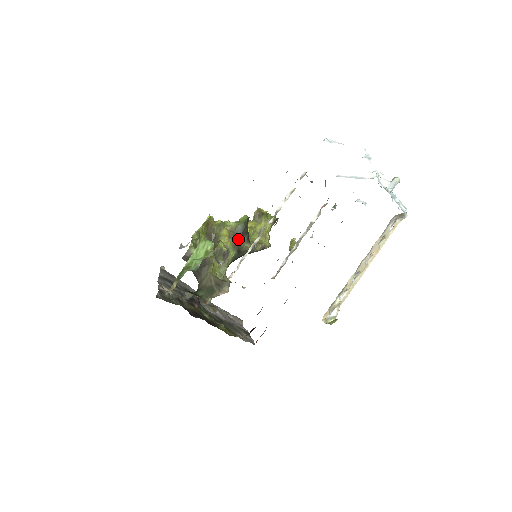
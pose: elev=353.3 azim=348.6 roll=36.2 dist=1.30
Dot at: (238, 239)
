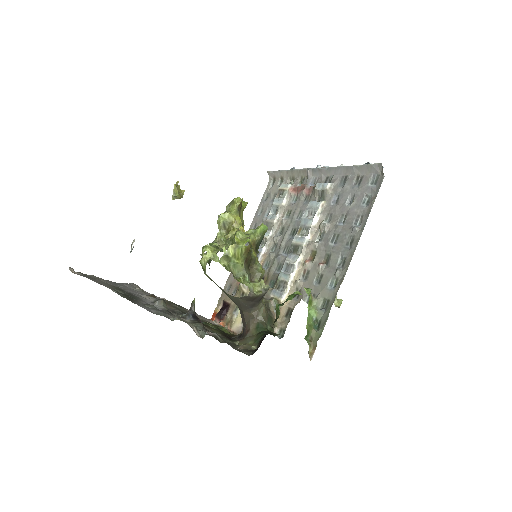
Dot at: occluded
